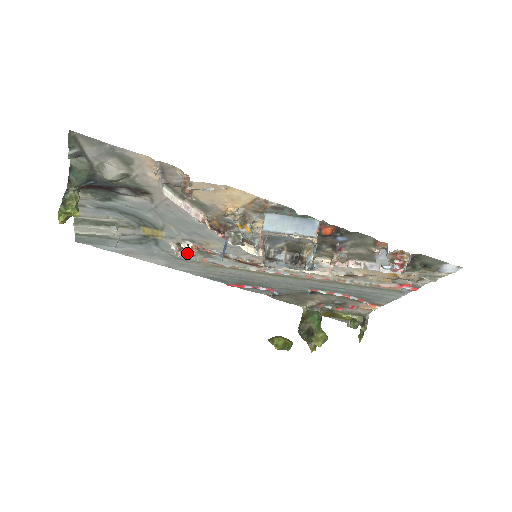
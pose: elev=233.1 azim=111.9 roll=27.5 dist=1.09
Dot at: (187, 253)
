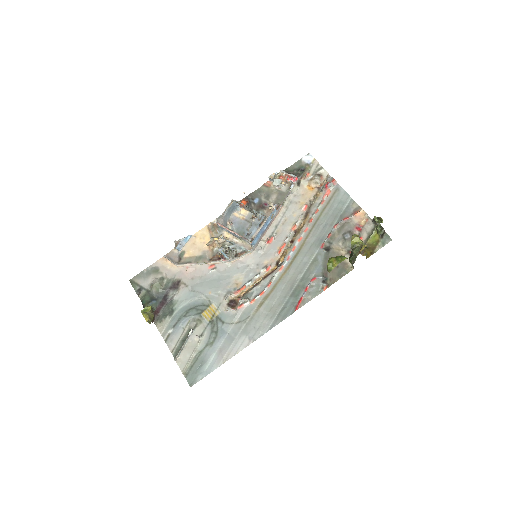
Dot at: (238, 305)
